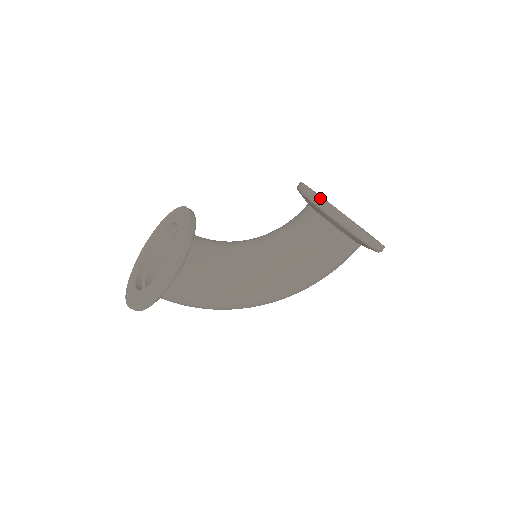
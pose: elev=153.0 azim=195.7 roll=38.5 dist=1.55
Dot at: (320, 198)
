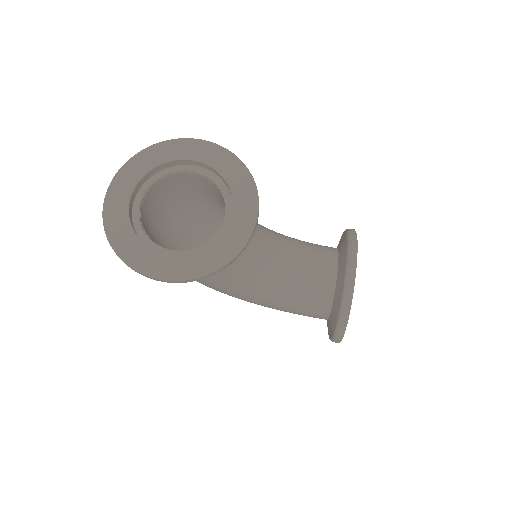
Dot at: occluded
